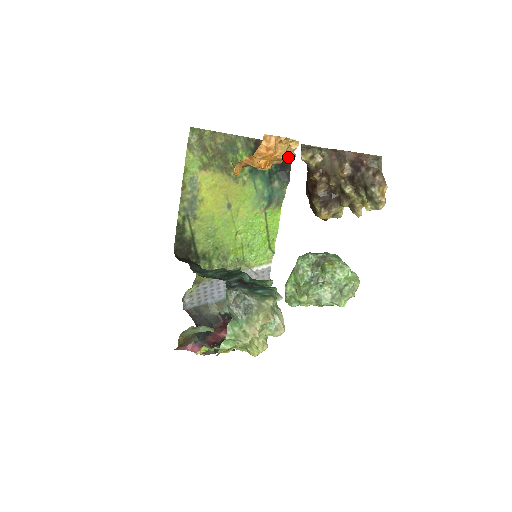
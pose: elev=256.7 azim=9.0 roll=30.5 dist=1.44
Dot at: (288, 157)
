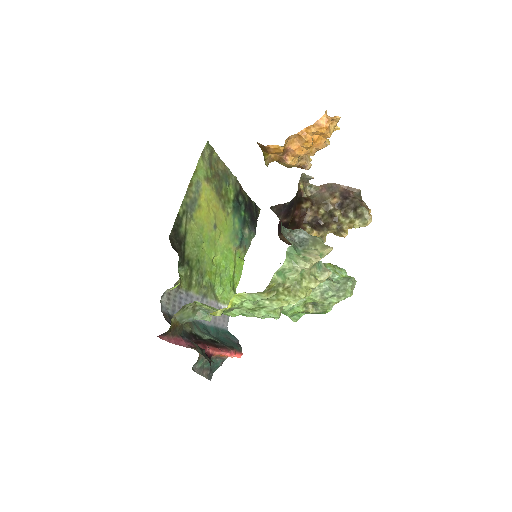
Dot at: occluded
